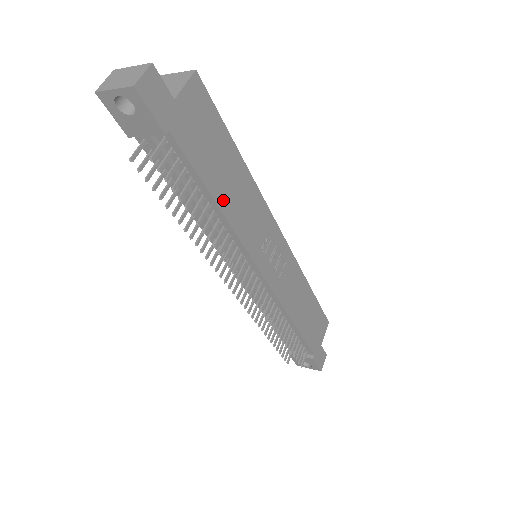
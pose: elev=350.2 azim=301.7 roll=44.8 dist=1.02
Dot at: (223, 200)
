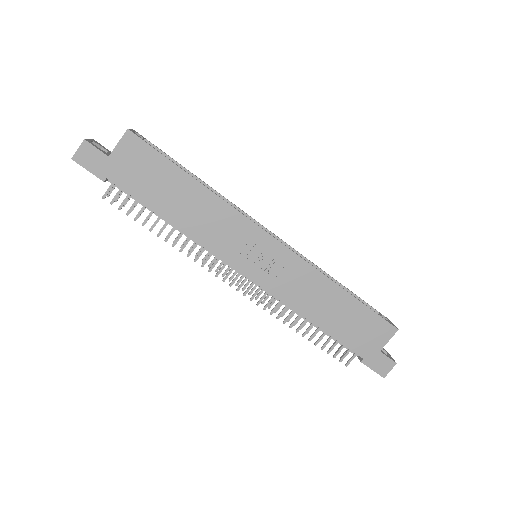
Dot at: (176, 217)
